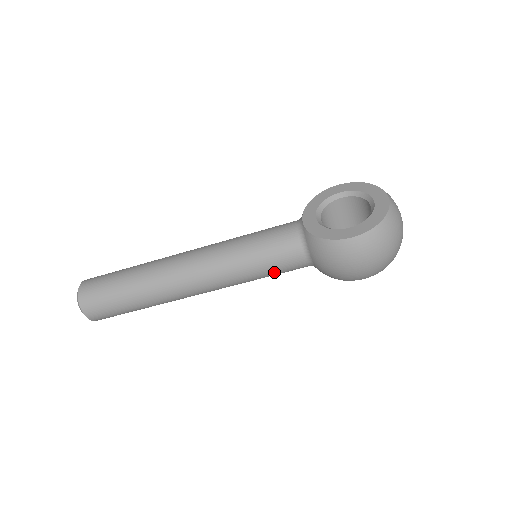
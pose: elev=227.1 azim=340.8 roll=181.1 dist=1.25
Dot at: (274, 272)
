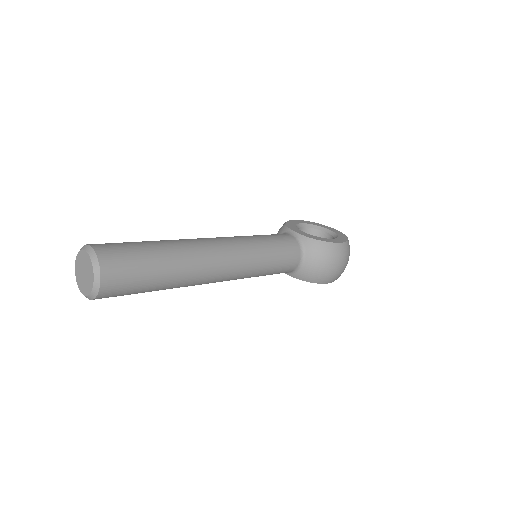
Dot at: (277, 268)
